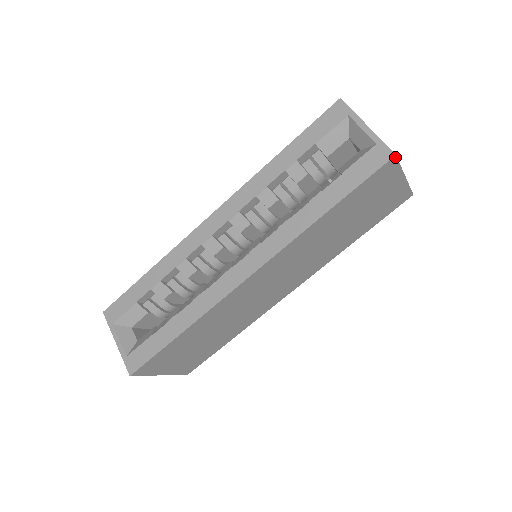
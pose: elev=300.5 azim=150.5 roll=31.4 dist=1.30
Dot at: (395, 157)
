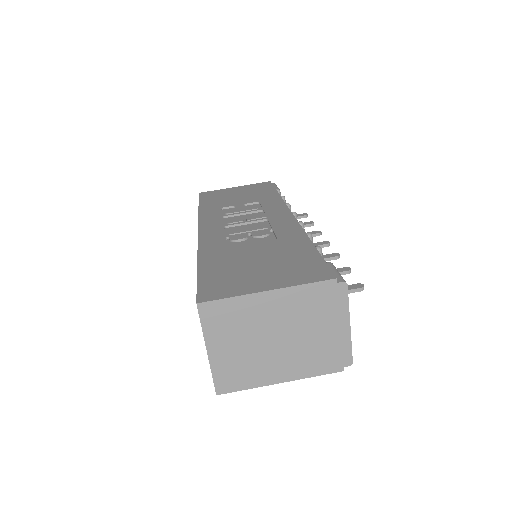
Dot at: (220, 393)
